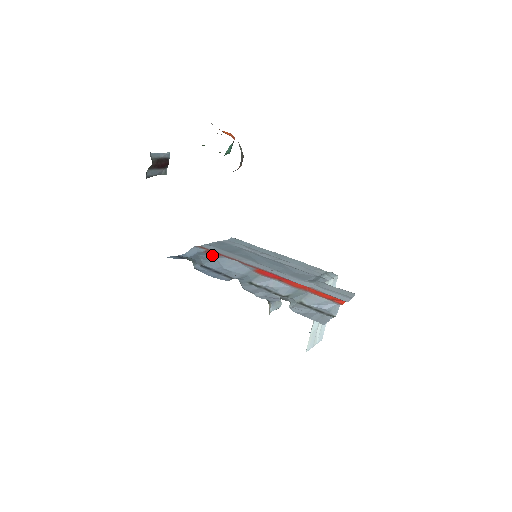
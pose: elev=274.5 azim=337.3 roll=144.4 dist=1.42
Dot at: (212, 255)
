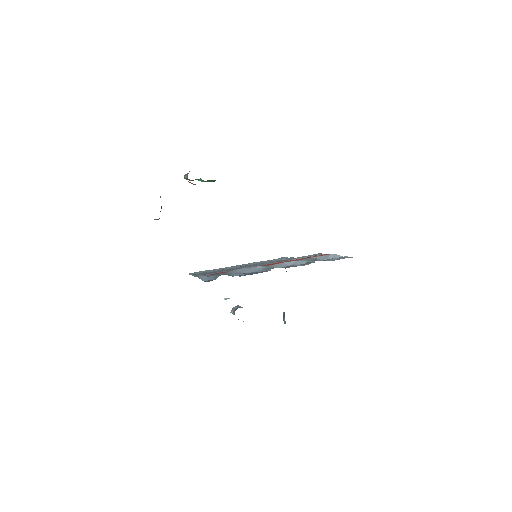
Dot at: (222, 273)
